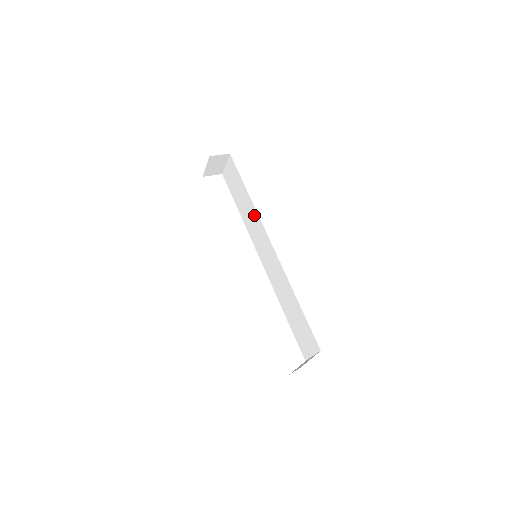
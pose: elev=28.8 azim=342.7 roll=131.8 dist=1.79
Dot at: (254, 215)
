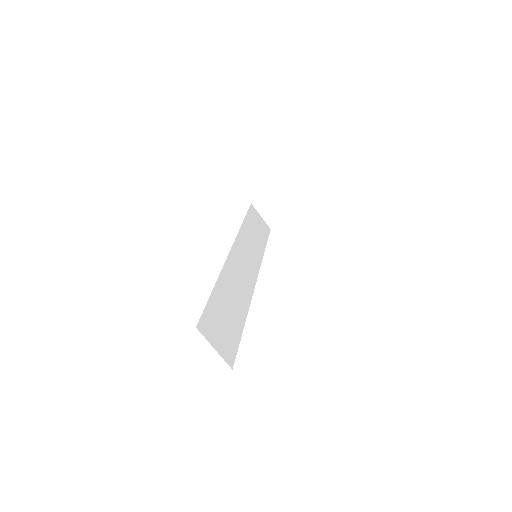
Dot at: occluded
